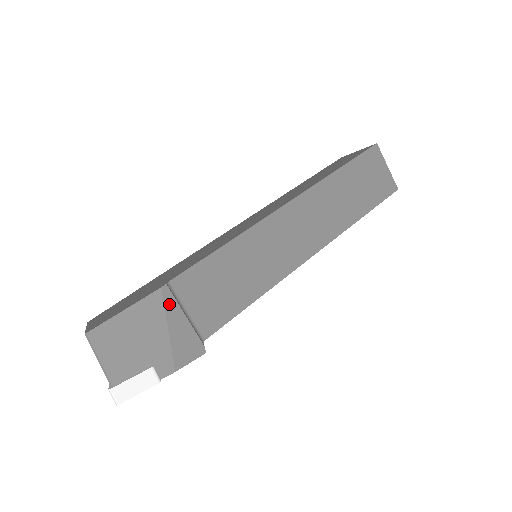
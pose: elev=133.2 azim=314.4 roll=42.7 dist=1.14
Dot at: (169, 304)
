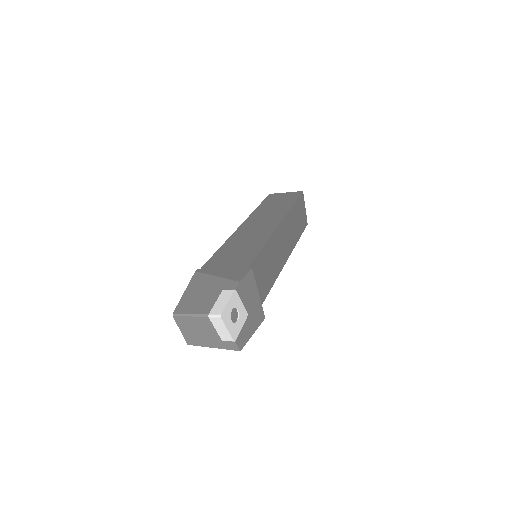
Dot at: (207, 272)
